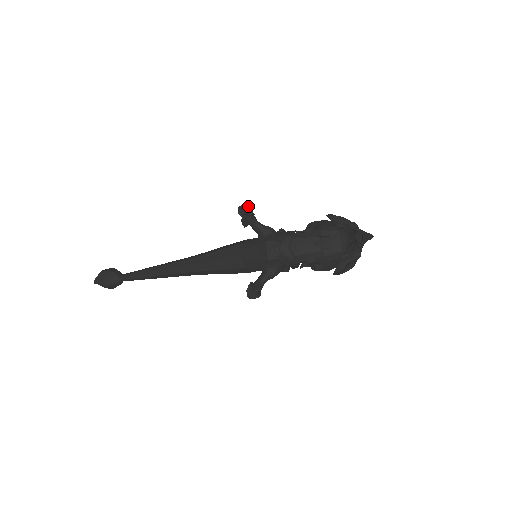
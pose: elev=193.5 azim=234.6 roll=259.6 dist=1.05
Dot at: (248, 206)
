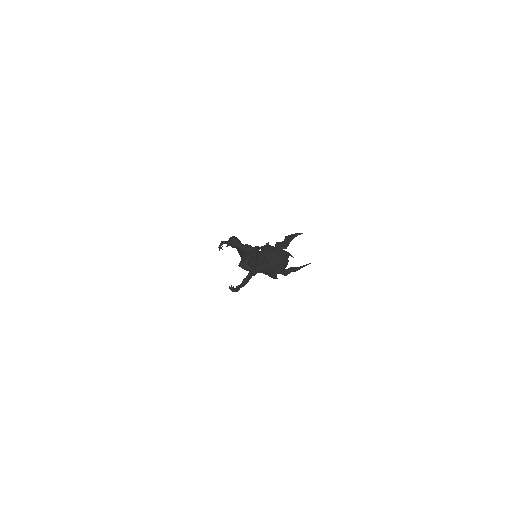
Dot at: (221, 244)
